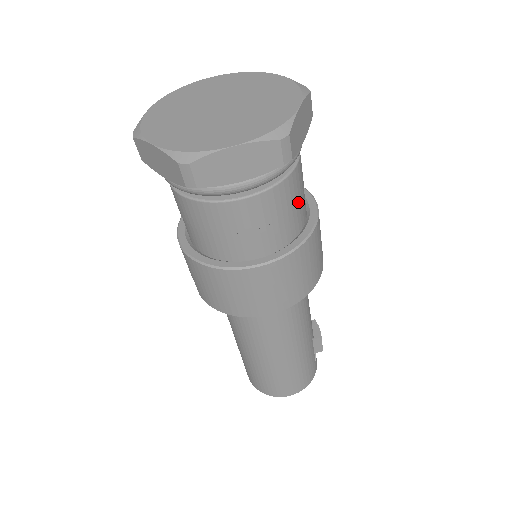
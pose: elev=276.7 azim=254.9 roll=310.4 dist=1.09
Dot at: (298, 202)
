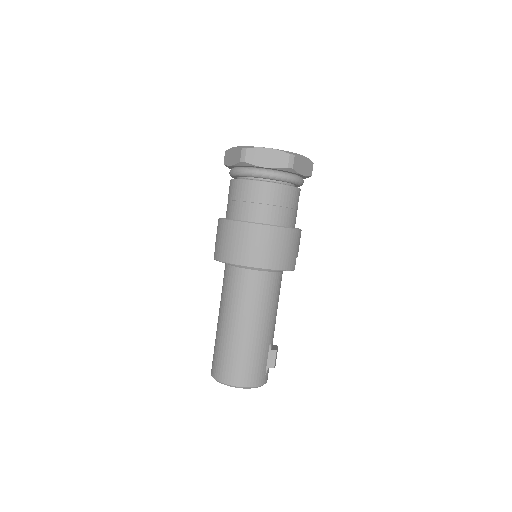
Dot at: (290, 209)
